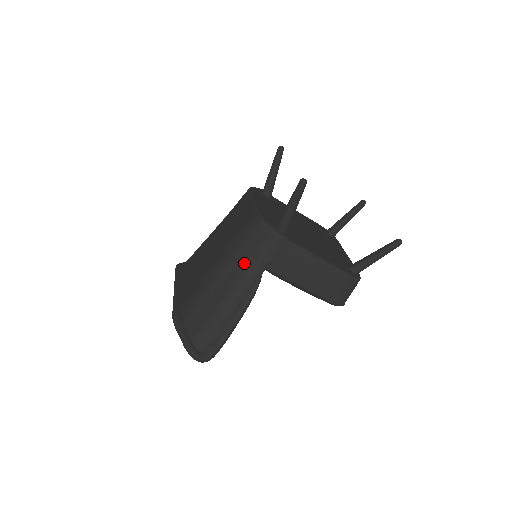
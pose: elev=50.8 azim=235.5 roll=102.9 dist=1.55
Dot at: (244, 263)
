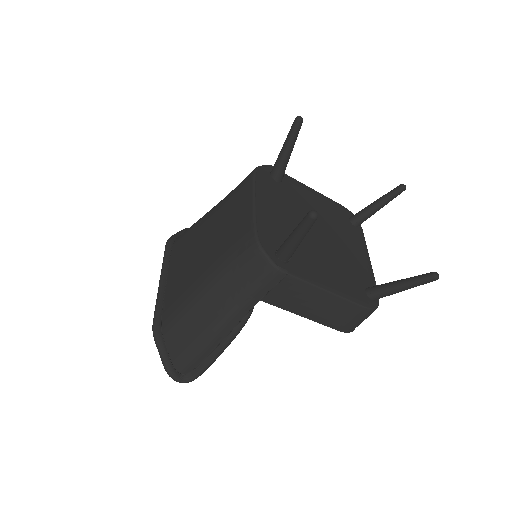
Dot at: (233, 292)
